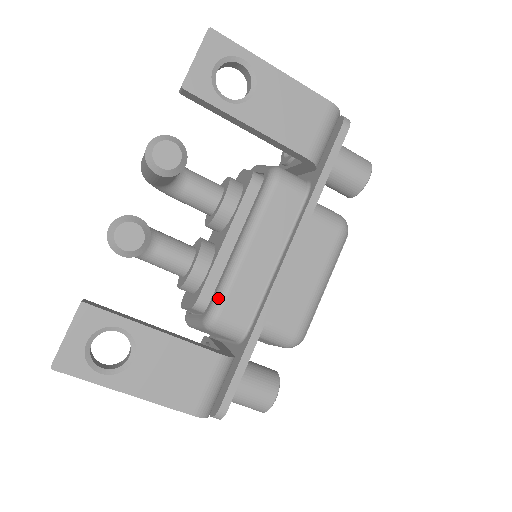
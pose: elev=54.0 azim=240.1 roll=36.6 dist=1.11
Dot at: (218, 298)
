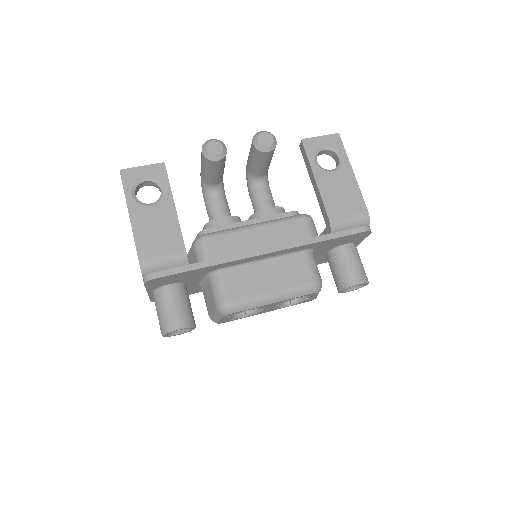
Dot at: (216, 232)
